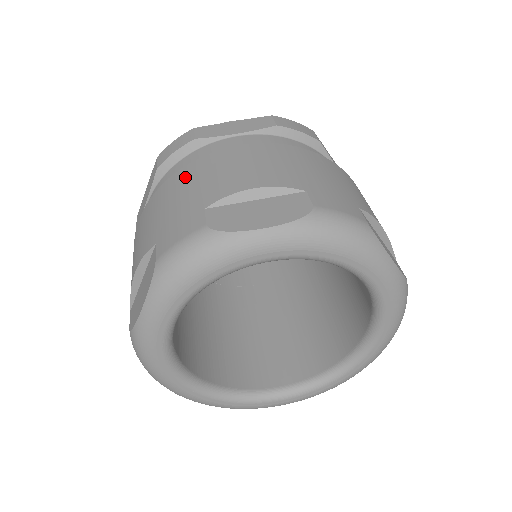
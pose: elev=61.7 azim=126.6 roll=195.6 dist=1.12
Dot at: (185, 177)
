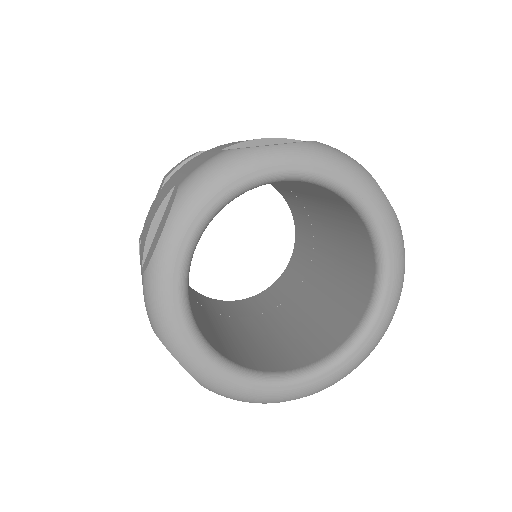
Dot at: (197, 157)
